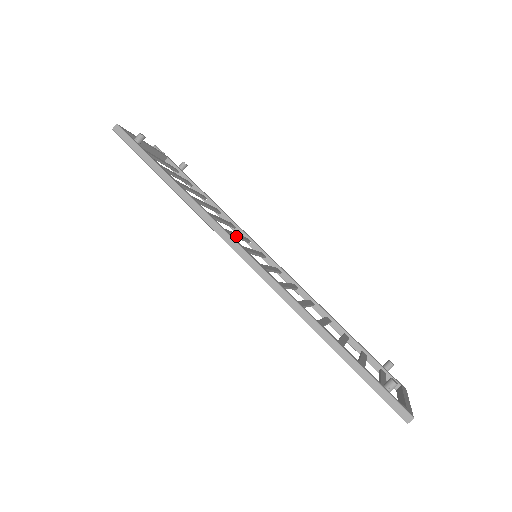
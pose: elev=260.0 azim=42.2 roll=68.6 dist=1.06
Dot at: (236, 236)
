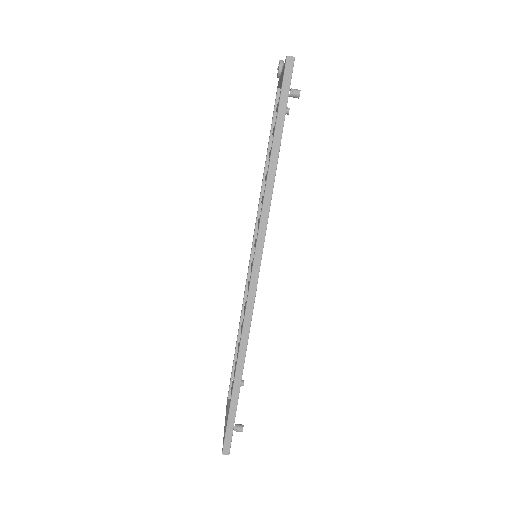
Dot at: occluded
